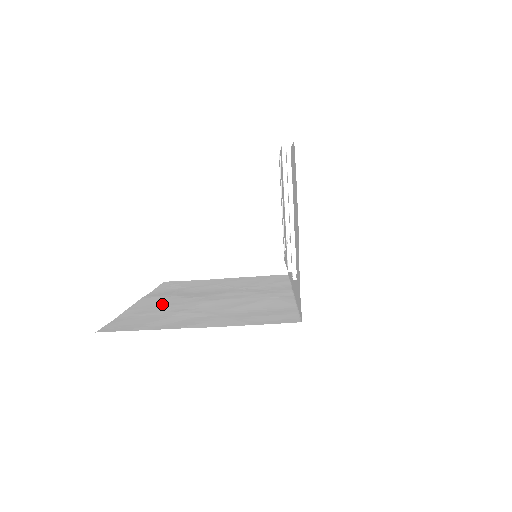
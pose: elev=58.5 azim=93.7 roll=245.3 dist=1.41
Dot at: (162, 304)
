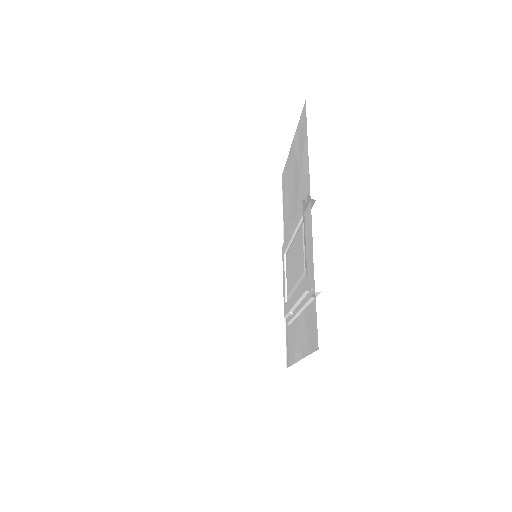
Dot at: (165, 281)
